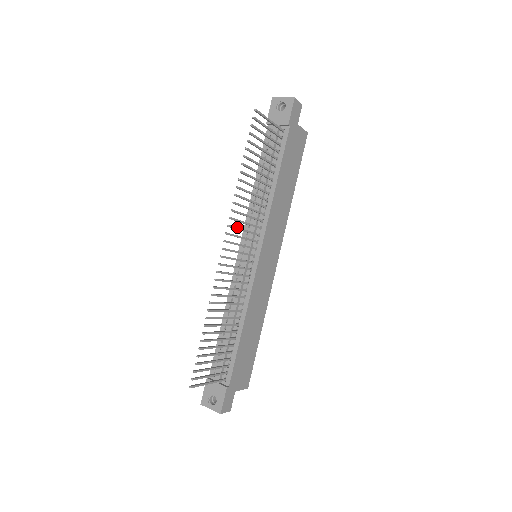
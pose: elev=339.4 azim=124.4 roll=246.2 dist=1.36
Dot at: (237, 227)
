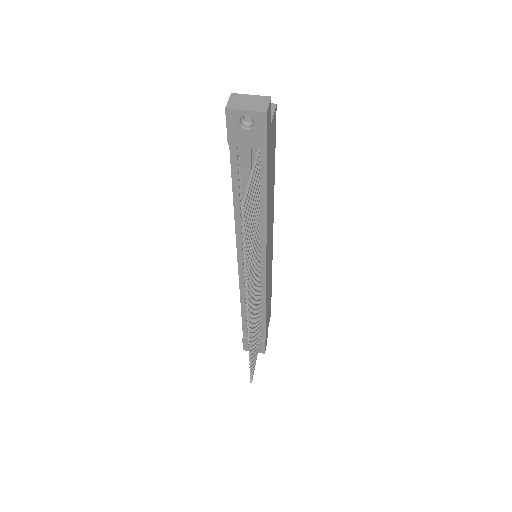
Dot at: (251, 290)
